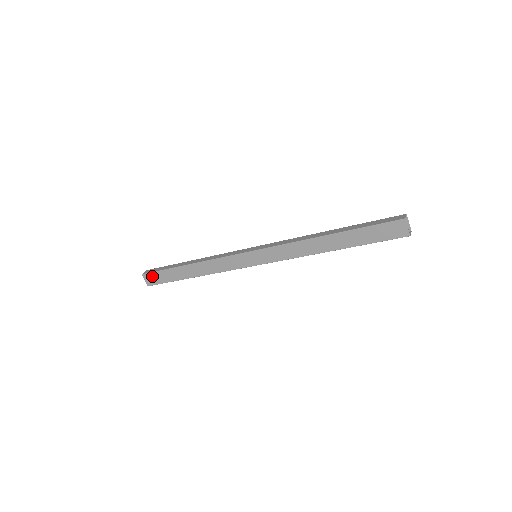
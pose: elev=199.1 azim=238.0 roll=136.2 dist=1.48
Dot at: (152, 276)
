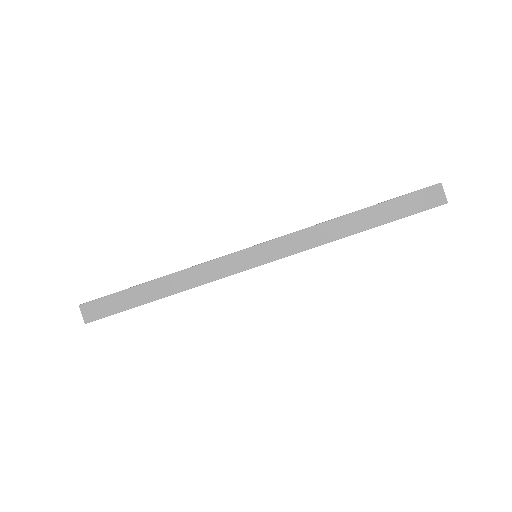
Dot at: (95, 305)
